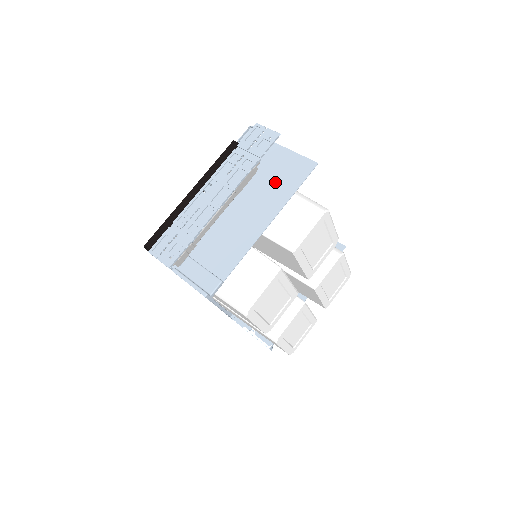
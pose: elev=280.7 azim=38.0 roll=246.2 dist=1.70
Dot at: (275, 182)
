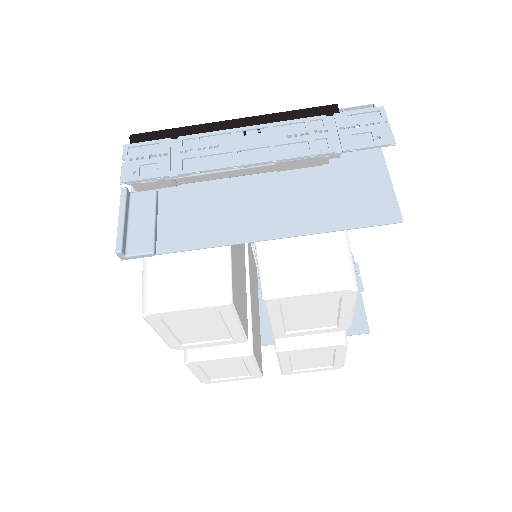
Dot at: (331, 196)
